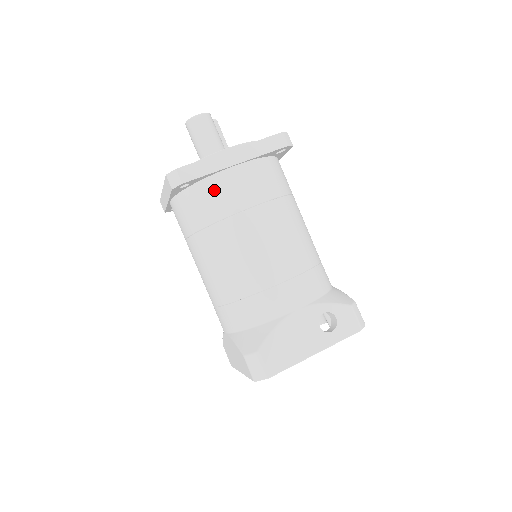
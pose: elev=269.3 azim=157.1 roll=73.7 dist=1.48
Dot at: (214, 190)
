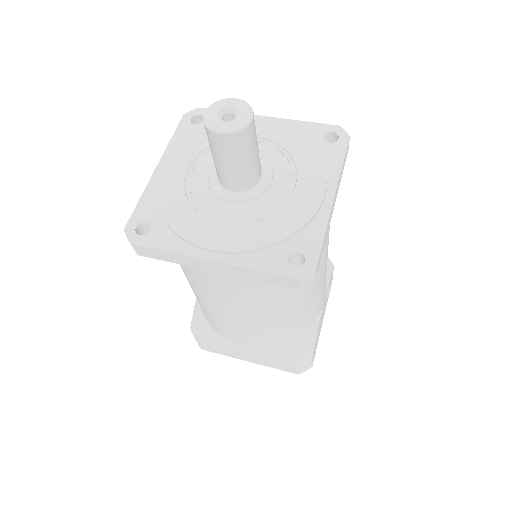
Dot at: occluded
